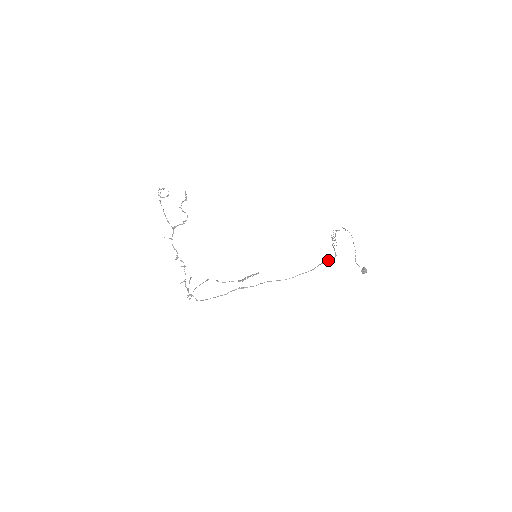
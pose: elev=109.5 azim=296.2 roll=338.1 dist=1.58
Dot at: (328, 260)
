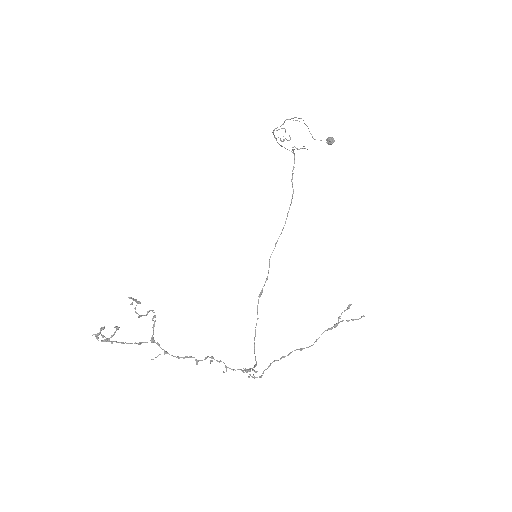
Dot at: (293, 167)
